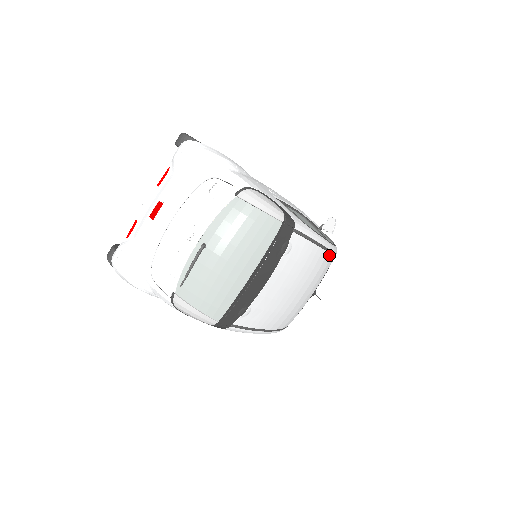
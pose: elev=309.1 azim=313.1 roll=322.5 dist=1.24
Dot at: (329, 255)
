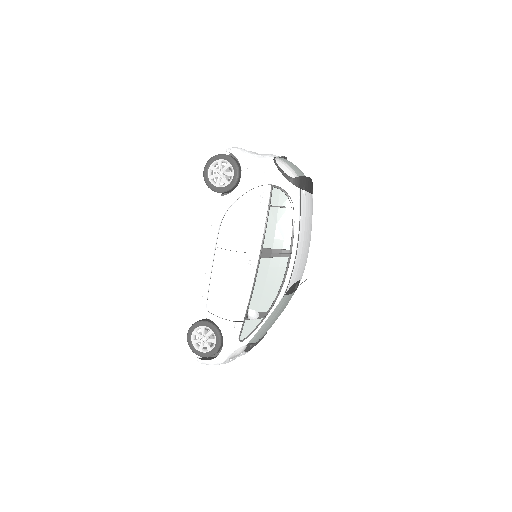
Dot at: occluded
